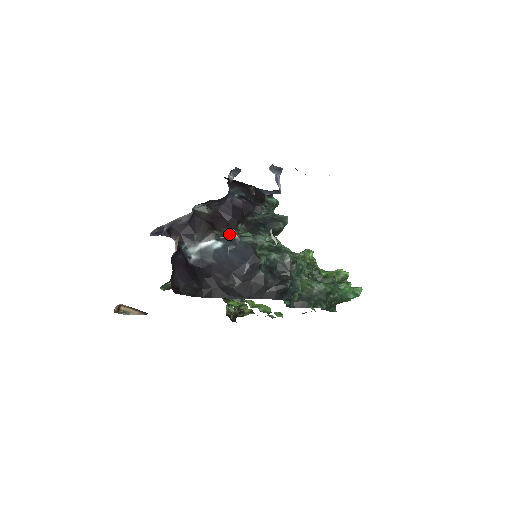
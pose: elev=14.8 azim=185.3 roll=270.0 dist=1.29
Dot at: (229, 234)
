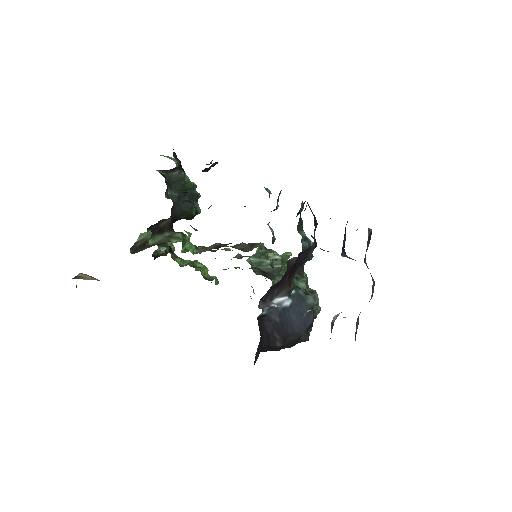
Dot at: (297, 288)
